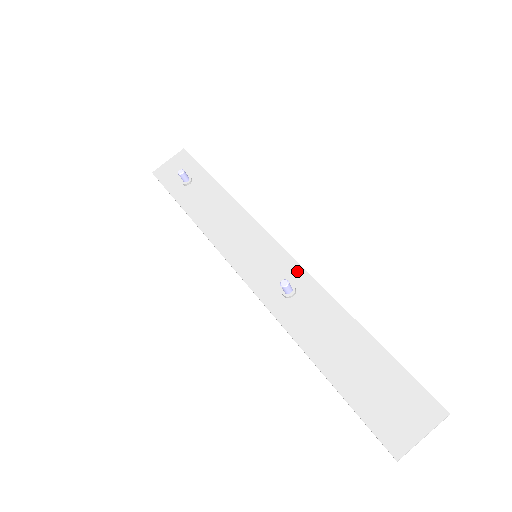
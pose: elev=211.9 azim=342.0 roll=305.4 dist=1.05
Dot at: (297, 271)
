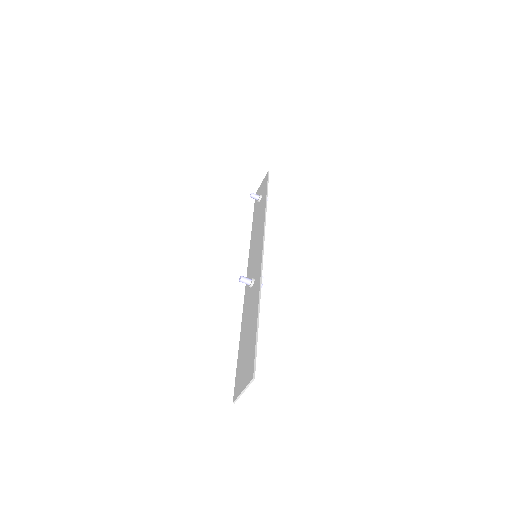
Dot at: (259, 268)
